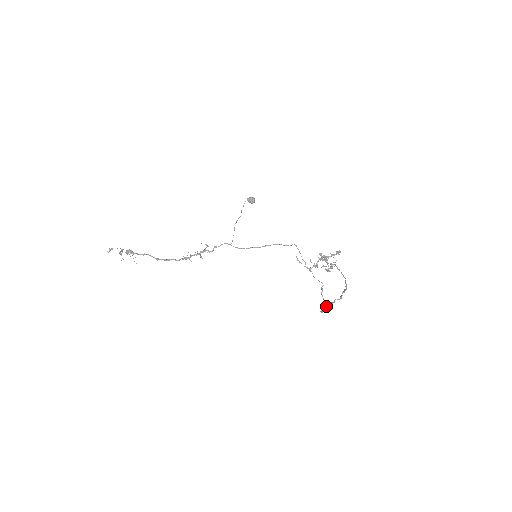
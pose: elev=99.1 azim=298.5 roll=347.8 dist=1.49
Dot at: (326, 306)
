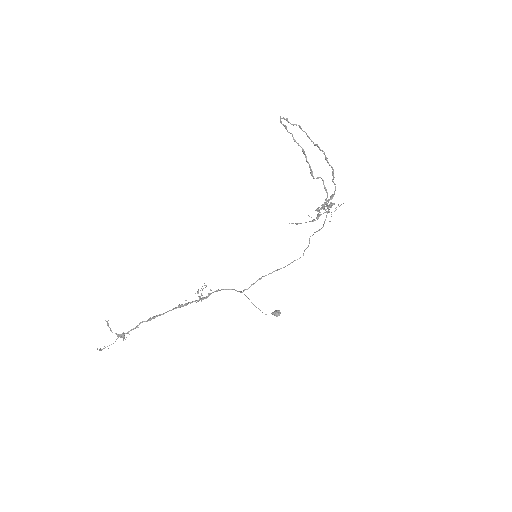
Dot at: occluded
